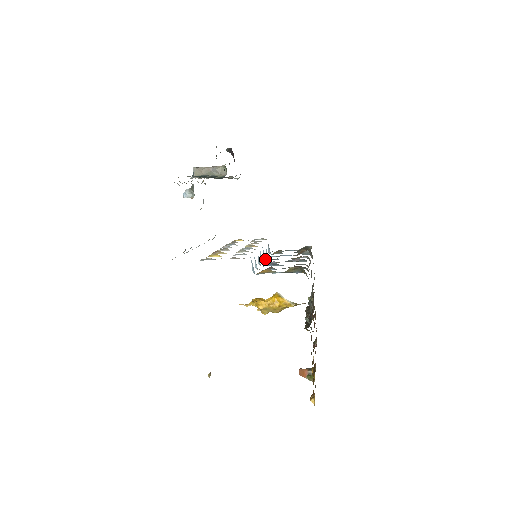
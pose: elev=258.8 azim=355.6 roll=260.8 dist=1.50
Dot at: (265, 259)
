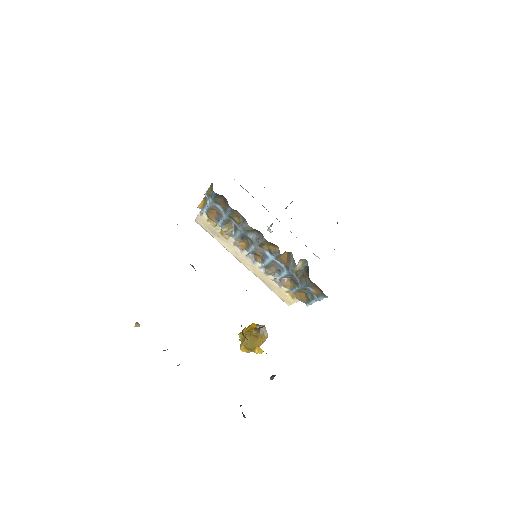
Dot at: (265, 267)
